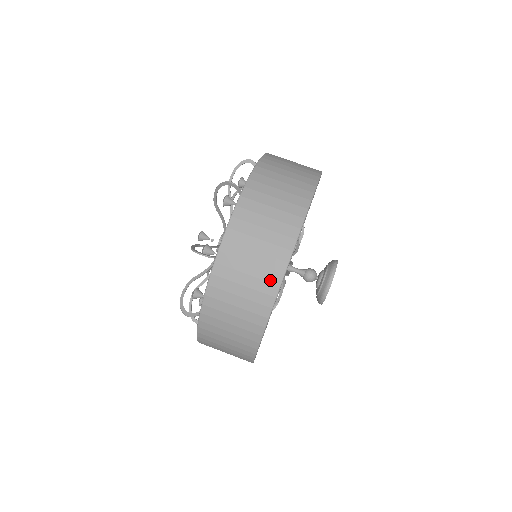
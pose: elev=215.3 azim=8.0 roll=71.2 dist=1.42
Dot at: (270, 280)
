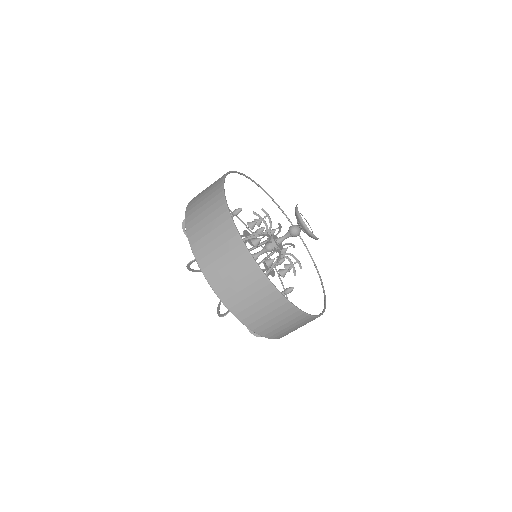
Dot at: (227, 229)
